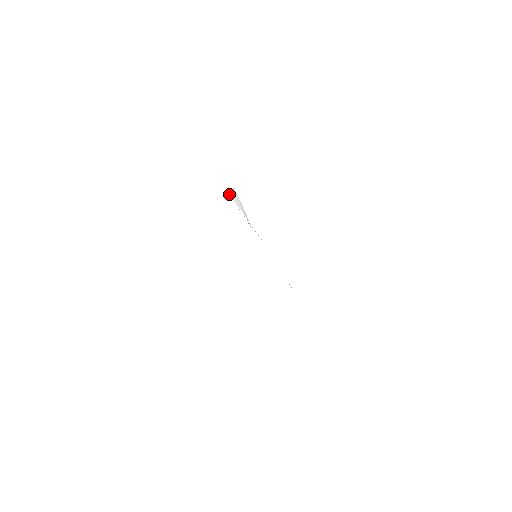
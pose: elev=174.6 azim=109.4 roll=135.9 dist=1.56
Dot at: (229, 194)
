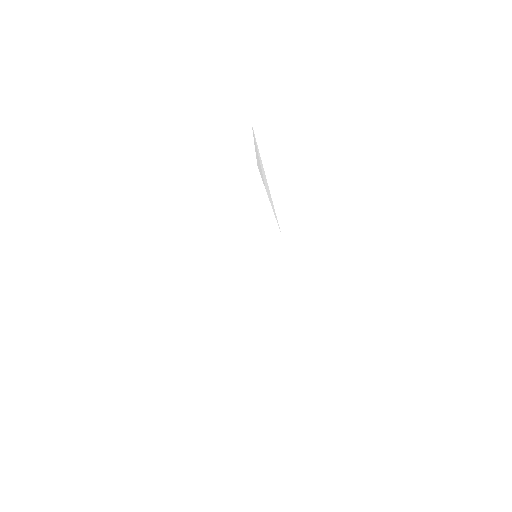
Dot at: (258, 165)
